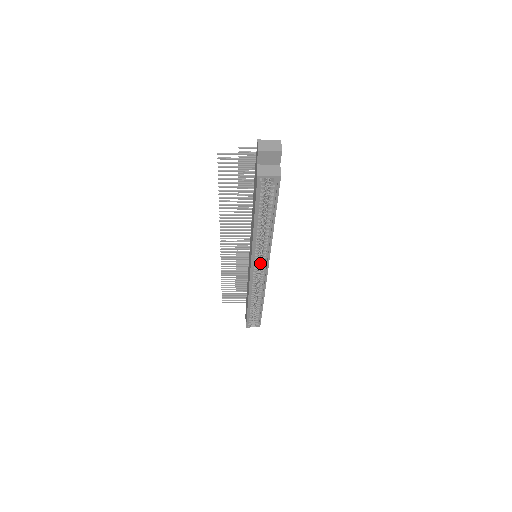
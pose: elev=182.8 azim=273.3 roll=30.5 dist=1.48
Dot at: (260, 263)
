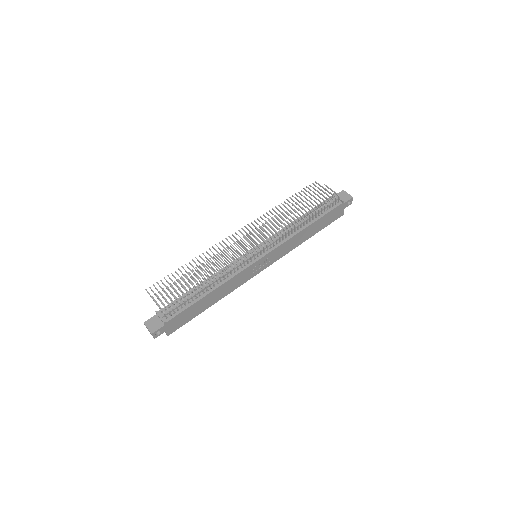
Dot at: occluded
